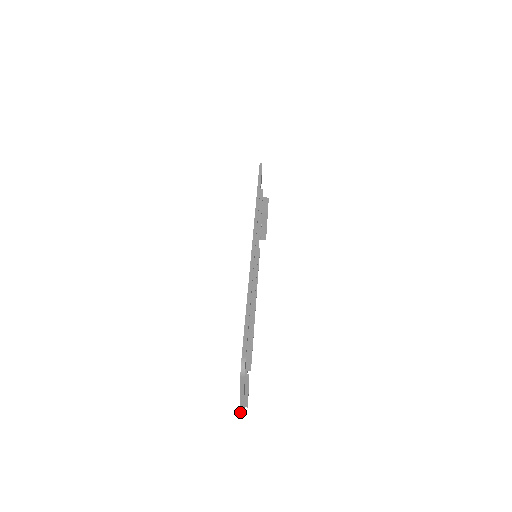
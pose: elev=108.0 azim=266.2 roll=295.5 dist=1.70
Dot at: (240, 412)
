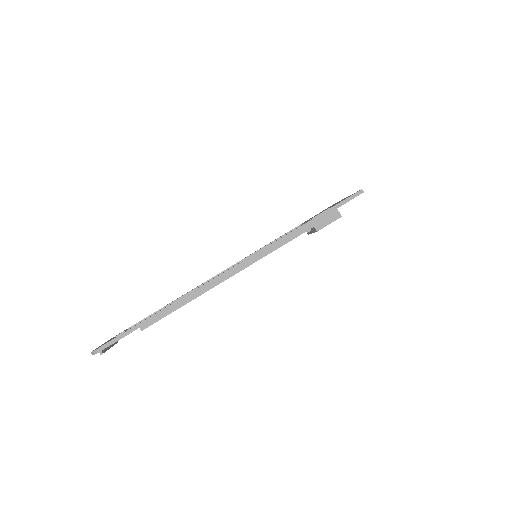
Dot at: occluded
